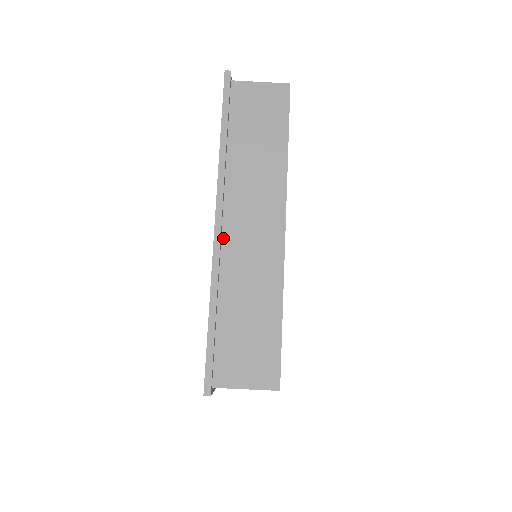
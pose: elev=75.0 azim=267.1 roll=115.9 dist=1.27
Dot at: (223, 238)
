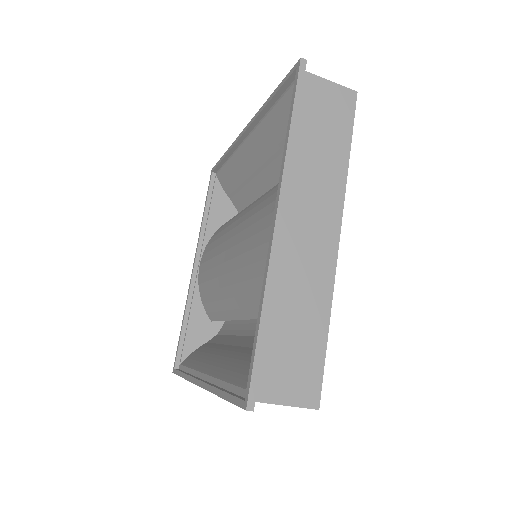
Dot at: occluded
